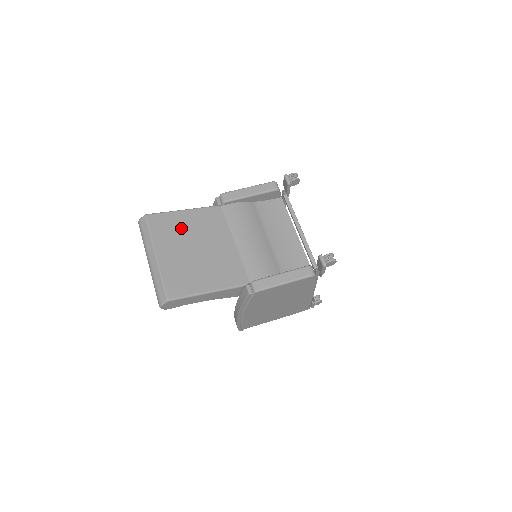
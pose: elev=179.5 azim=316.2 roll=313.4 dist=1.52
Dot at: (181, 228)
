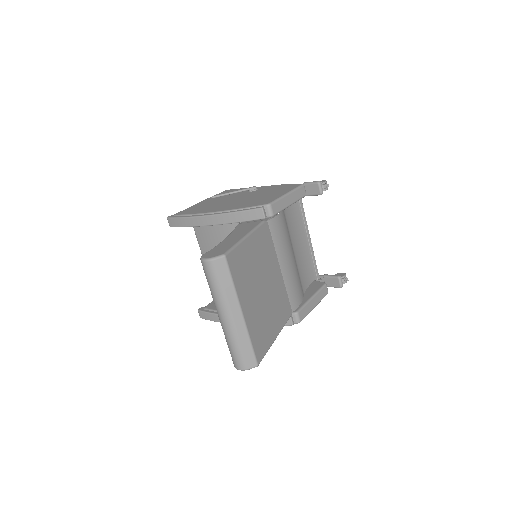
Dot at: (251, 265)
